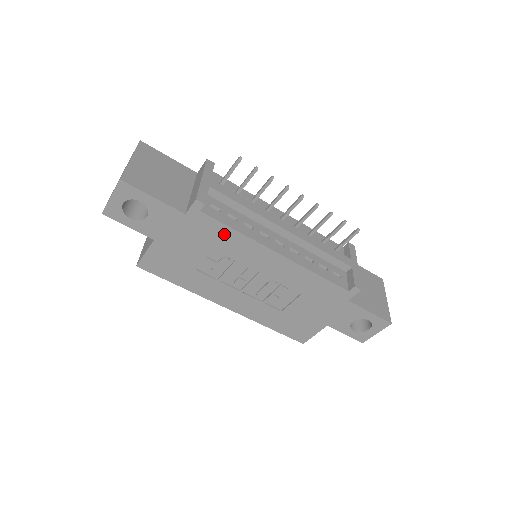
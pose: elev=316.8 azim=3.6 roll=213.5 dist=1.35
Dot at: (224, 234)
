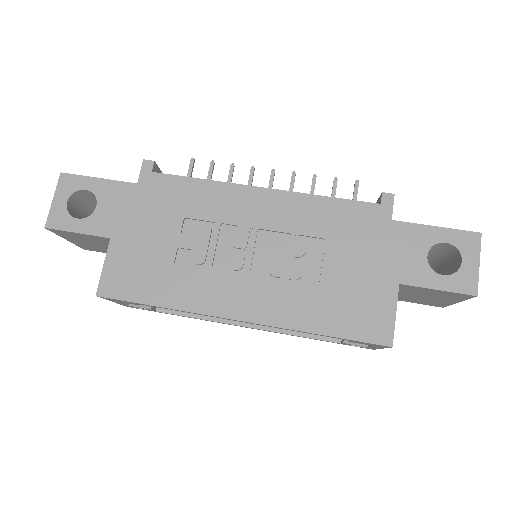
Dot at: (188, 190)
